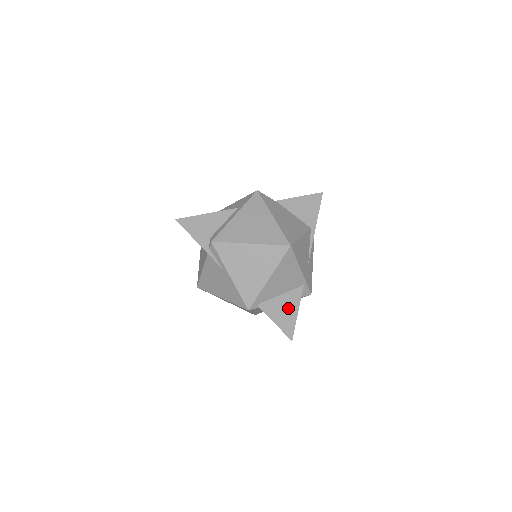
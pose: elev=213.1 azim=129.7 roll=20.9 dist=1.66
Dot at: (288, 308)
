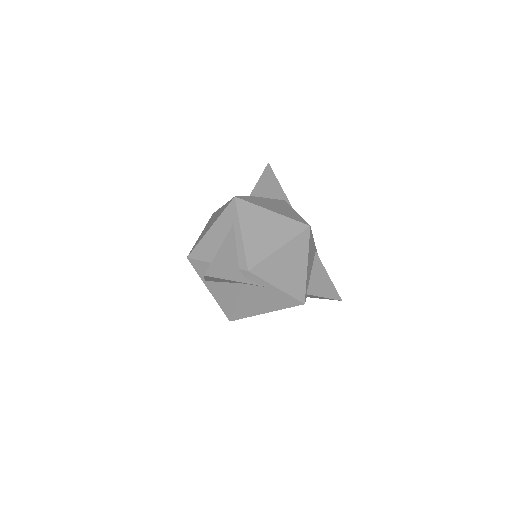
Dot at: (322, 278)
